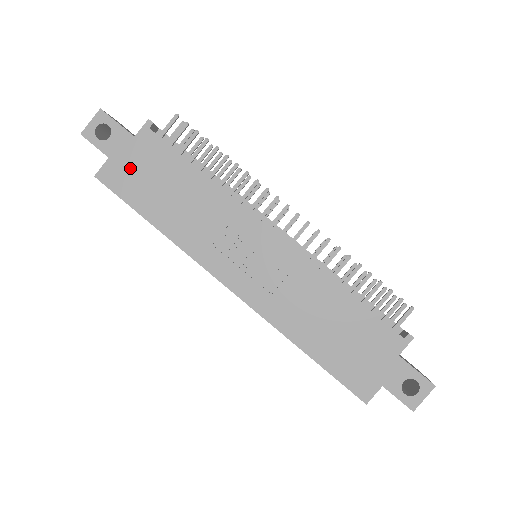
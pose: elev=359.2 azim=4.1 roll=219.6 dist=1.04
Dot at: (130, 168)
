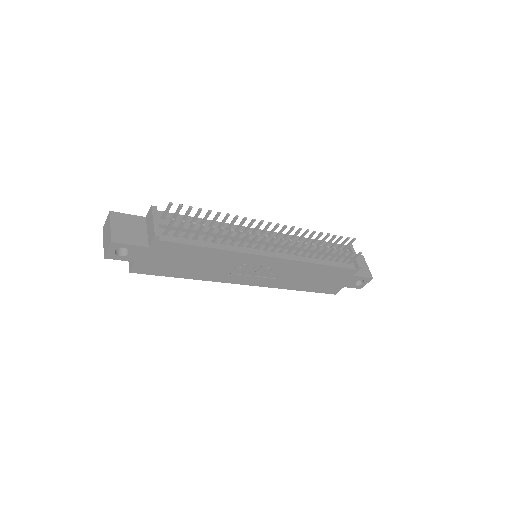
Dot at: (155, 262)
